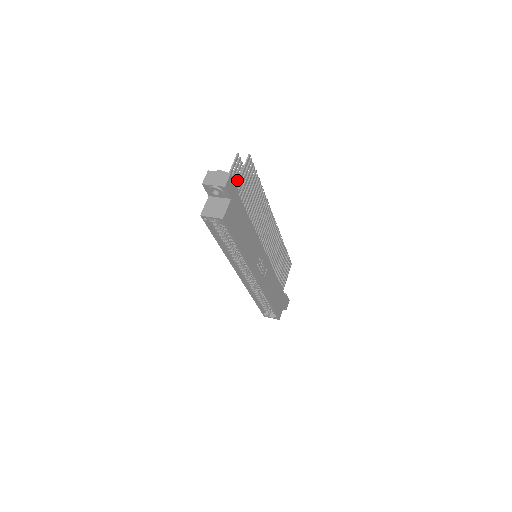
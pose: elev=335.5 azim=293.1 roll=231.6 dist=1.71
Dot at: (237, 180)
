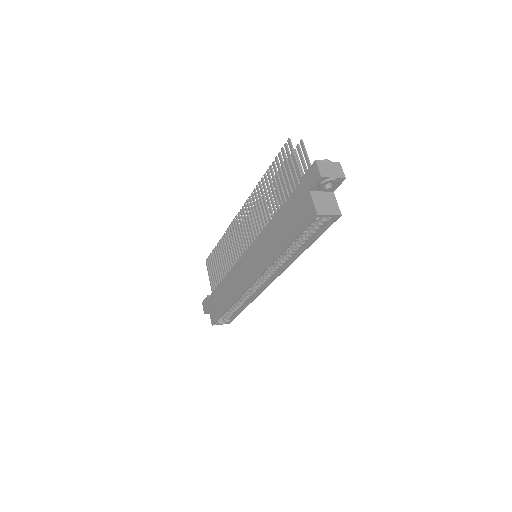
Dot at: occluded
